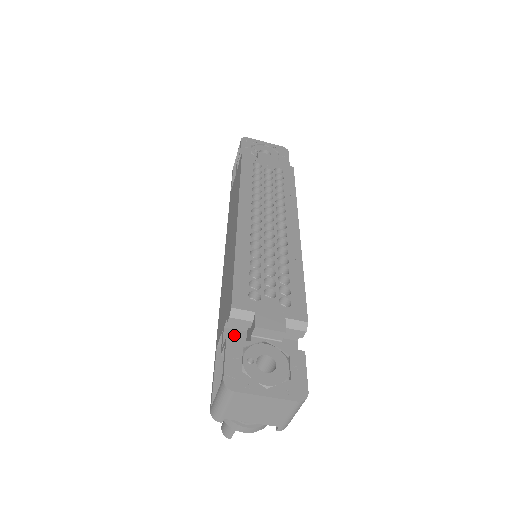
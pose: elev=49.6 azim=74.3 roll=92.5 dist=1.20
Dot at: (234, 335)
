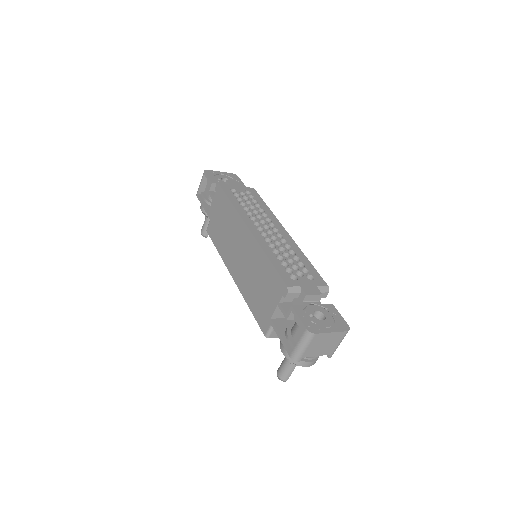
Dot at: (287, 306)
